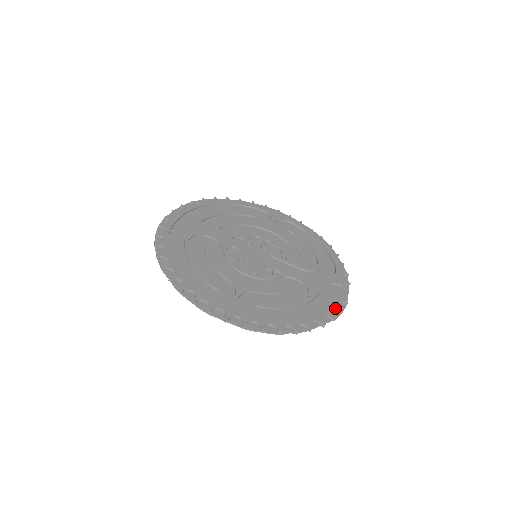
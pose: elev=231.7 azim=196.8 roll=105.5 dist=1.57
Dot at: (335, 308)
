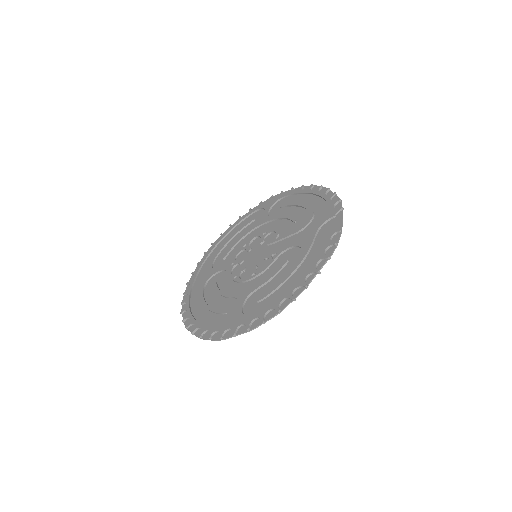
Dot at: (327, 246)
